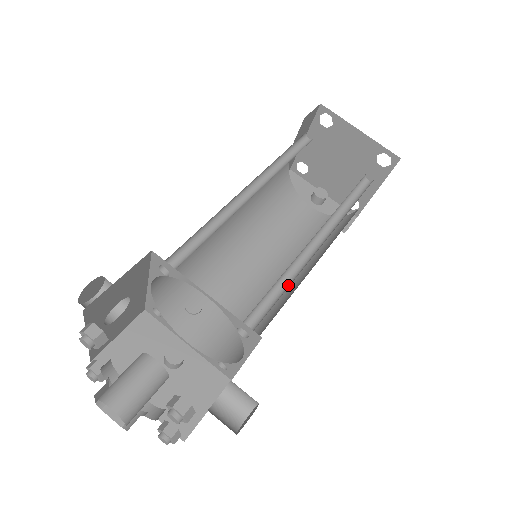
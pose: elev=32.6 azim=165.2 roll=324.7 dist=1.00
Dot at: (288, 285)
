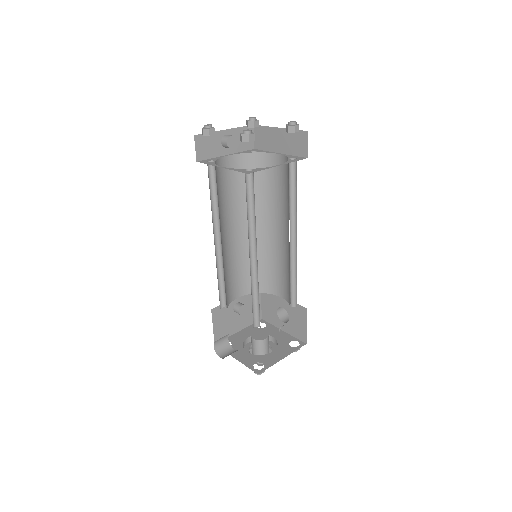
Dot at: (294, 272)
